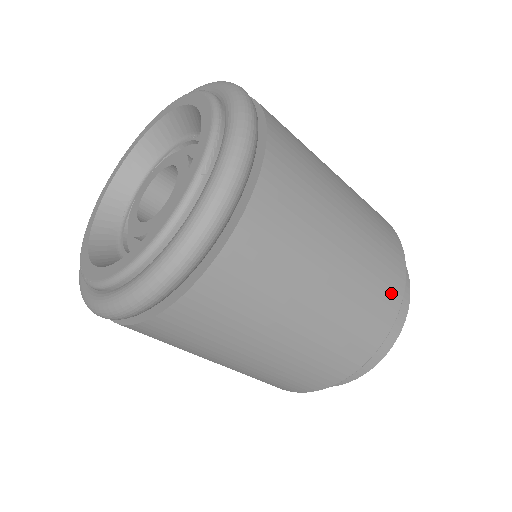
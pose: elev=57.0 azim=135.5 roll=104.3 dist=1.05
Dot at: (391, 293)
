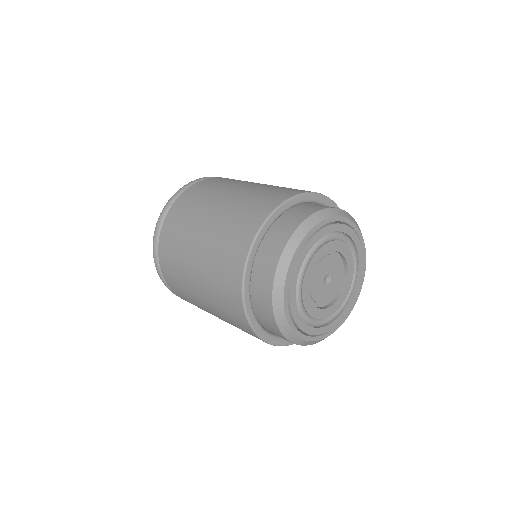
Dot at: occluded
